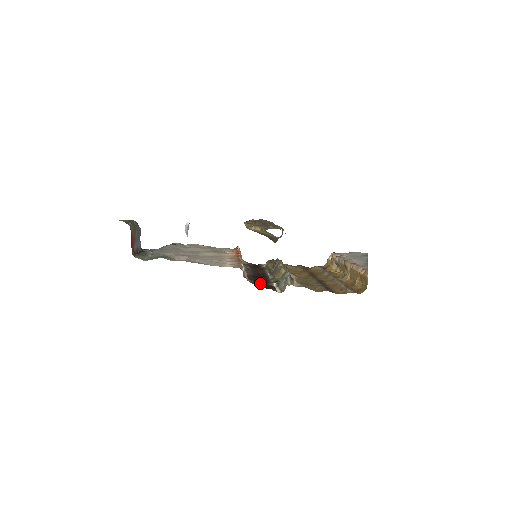
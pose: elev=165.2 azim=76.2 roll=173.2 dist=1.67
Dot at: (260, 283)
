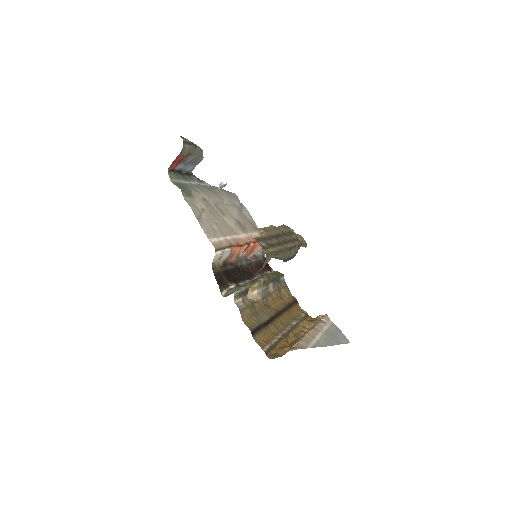
Dot at: (223, 275)
